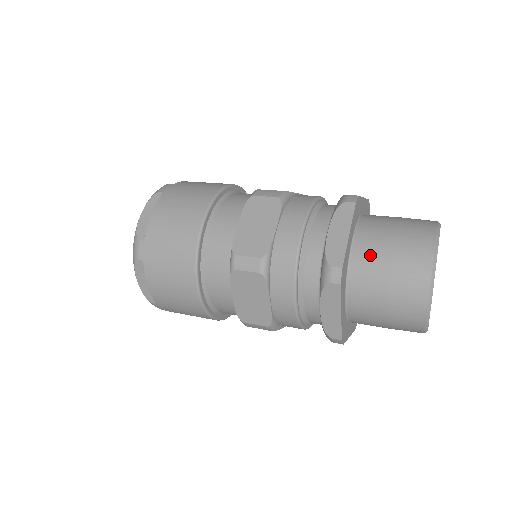
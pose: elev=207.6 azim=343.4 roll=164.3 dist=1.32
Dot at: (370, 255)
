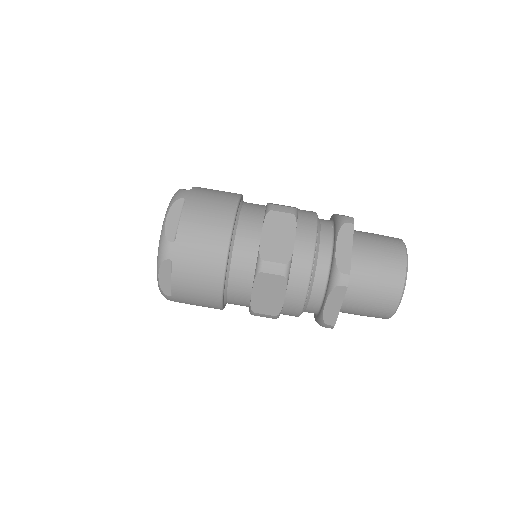
Dot at: (363, 264)
